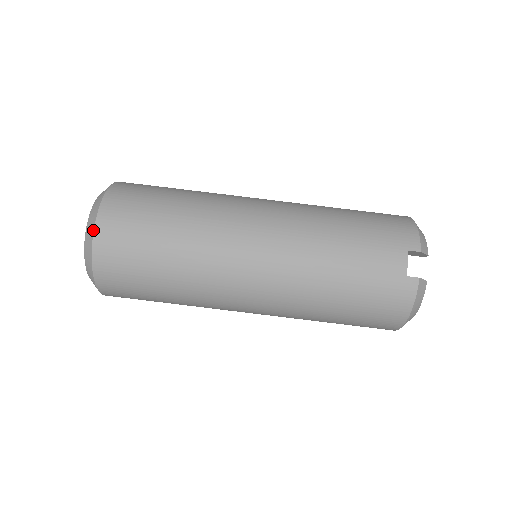
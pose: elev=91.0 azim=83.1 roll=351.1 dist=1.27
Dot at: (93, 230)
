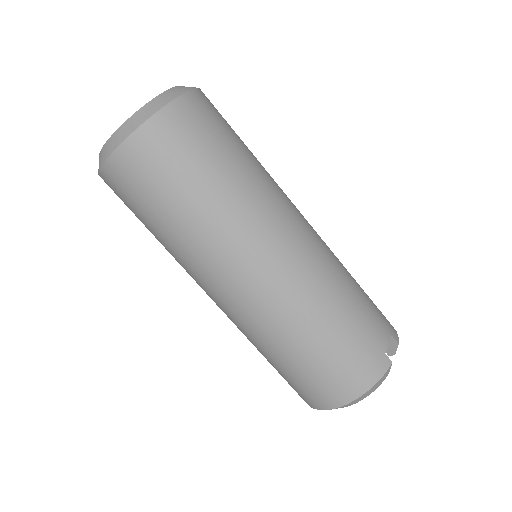
Dot at: (179, 95)
